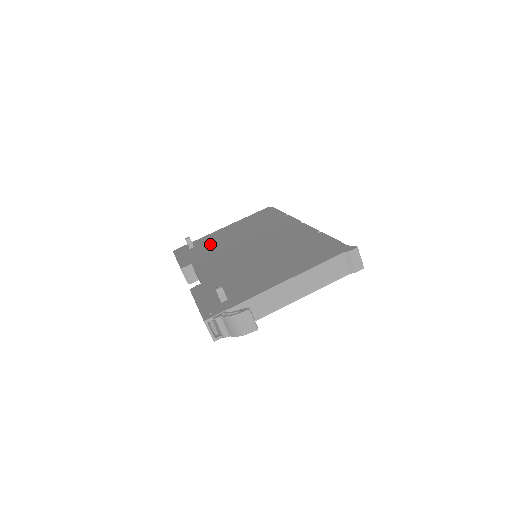
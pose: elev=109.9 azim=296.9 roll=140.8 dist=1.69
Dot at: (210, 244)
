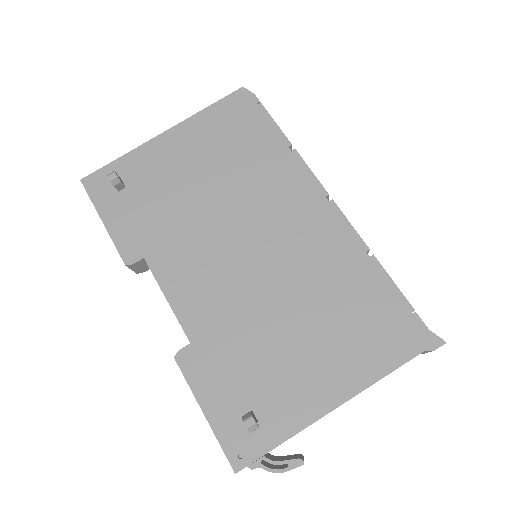
Dot at: (159, 193)
